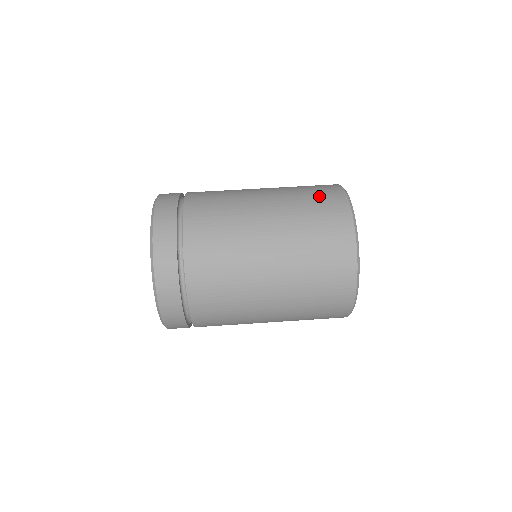
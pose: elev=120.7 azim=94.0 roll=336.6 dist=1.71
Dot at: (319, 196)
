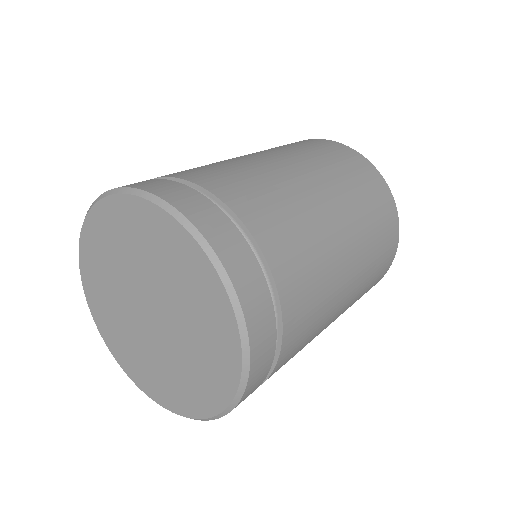
Dot at: (360, 174)
